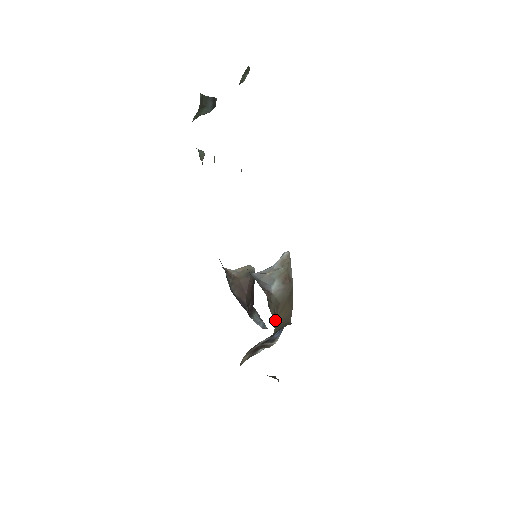
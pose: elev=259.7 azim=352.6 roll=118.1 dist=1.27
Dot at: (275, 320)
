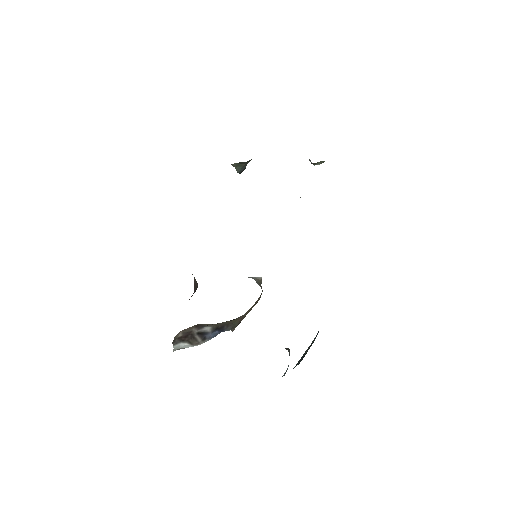
Dot at: occluded
